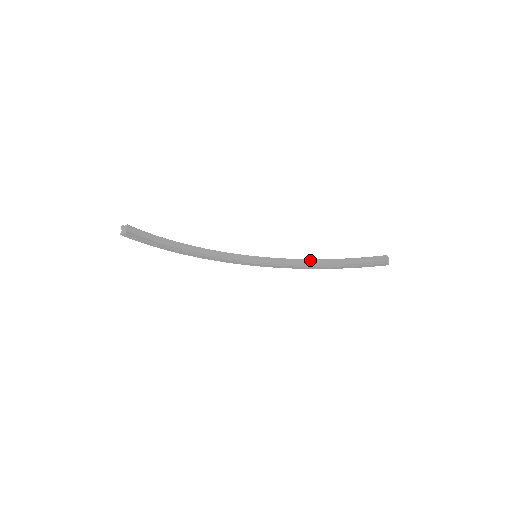
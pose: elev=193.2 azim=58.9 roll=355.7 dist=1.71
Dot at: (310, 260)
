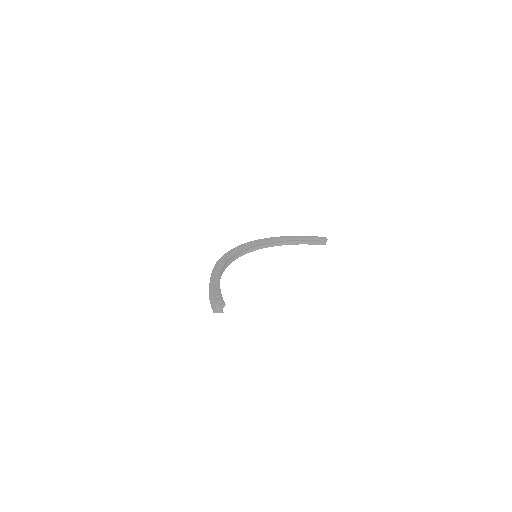
Dot at: (277, 241)
